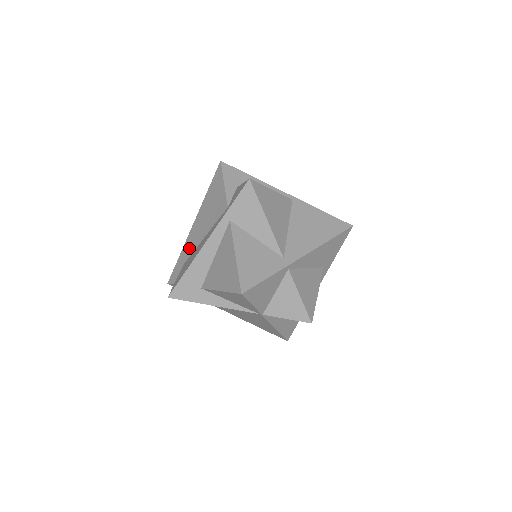
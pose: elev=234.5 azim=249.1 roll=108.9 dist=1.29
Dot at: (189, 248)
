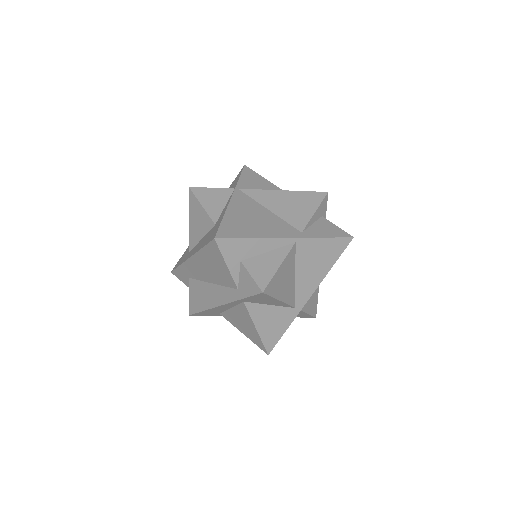
Dot at: (192, 273)
